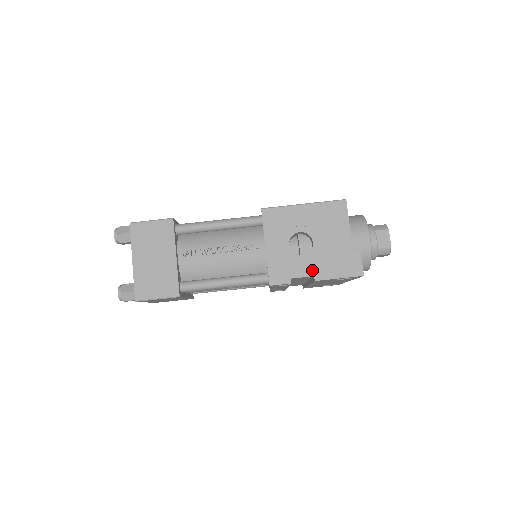
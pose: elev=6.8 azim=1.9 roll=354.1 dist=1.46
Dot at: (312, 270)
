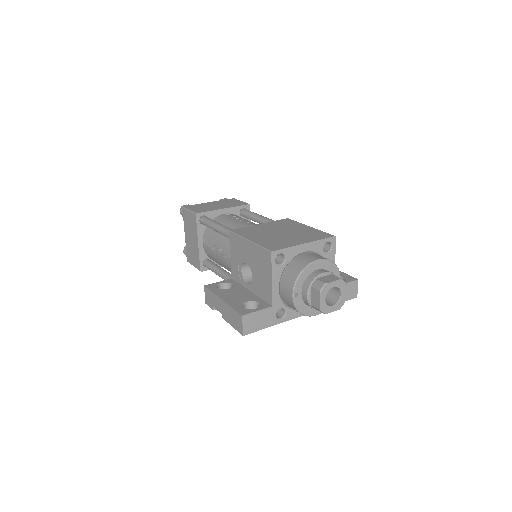
Dot at: (221, 309)
